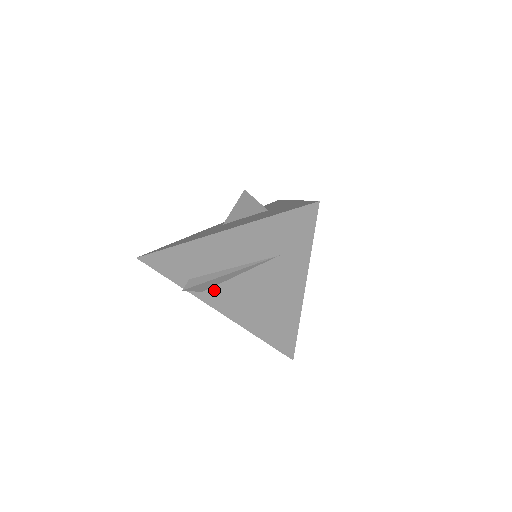
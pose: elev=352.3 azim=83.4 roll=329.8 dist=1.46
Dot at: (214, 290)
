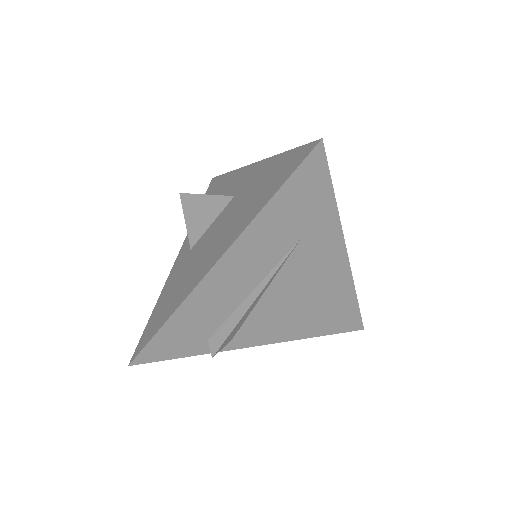
Dot at: (244, 329)
